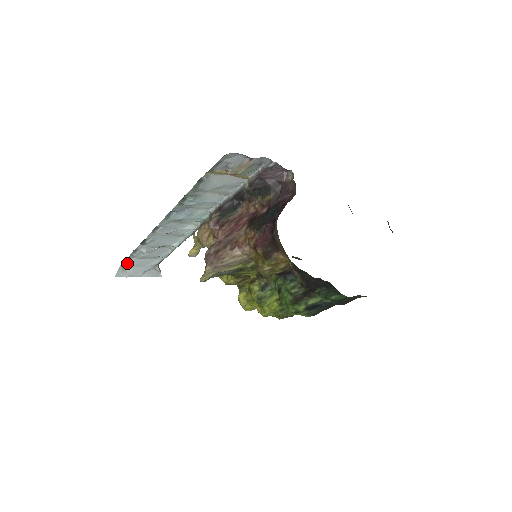
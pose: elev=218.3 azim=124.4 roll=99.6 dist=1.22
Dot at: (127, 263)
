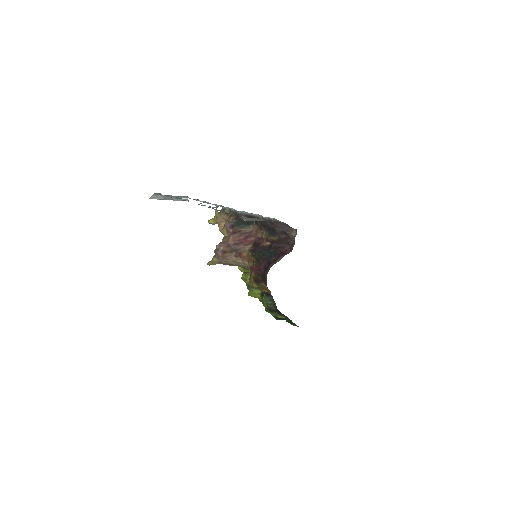
Dot at: (161, 194)
